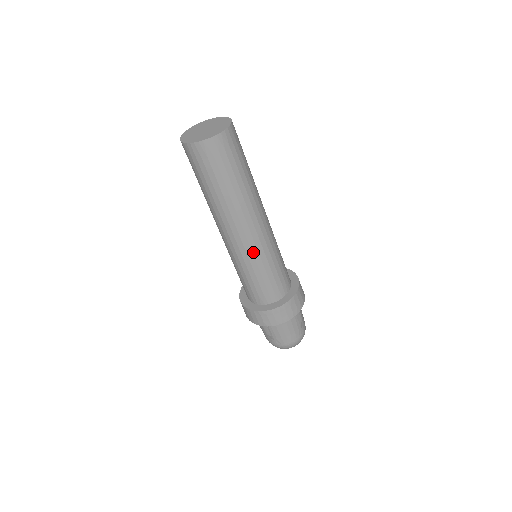
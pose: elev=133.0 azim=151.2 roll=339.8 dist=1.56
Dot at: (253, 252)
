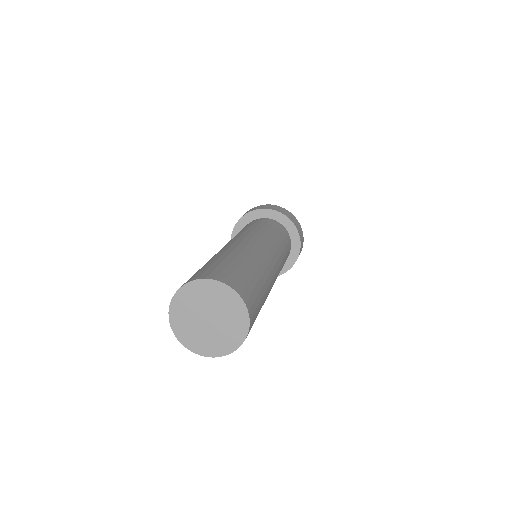
Dot at: occluded
